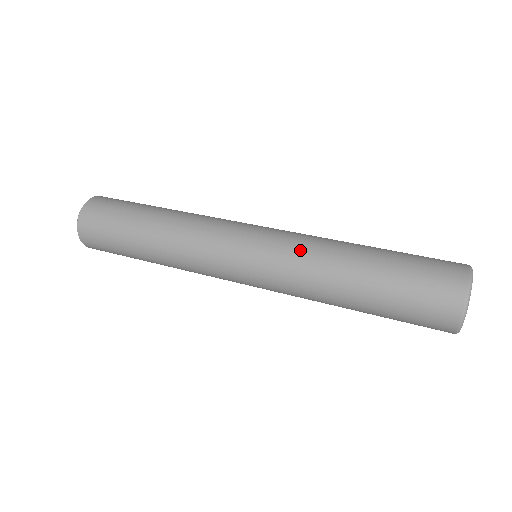
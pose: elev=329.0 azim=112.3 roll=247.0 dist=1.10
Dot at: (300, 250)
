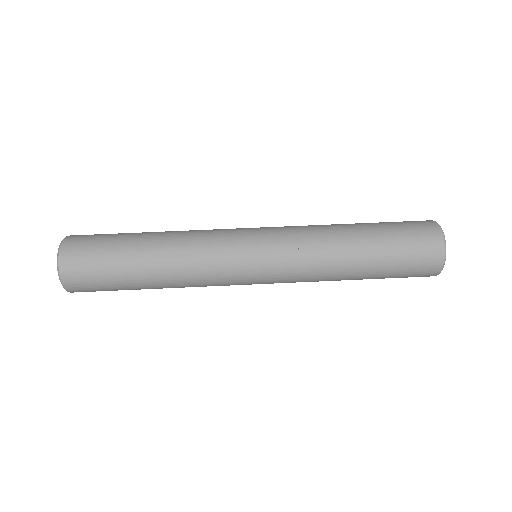
Dot at: (305, 248)
